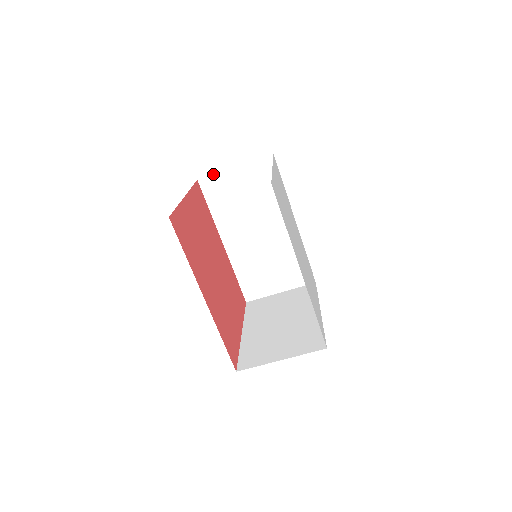
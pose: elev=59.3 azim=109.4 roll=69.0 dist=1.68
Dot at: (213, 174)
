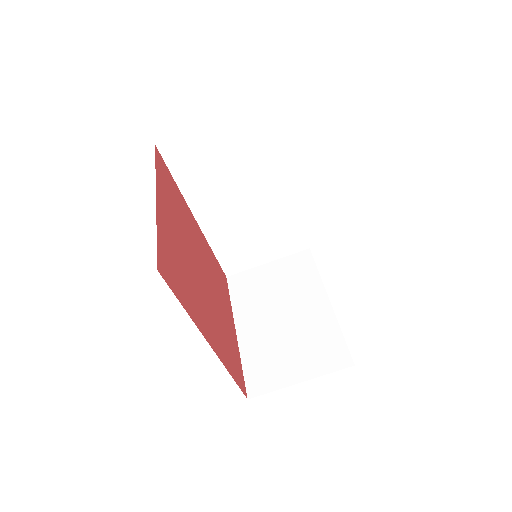
Dot at: occluded
